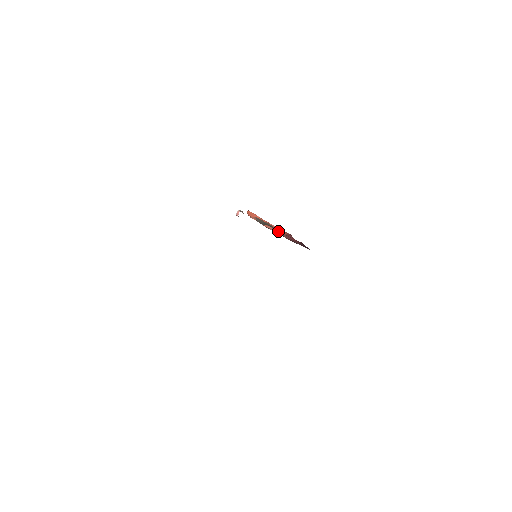
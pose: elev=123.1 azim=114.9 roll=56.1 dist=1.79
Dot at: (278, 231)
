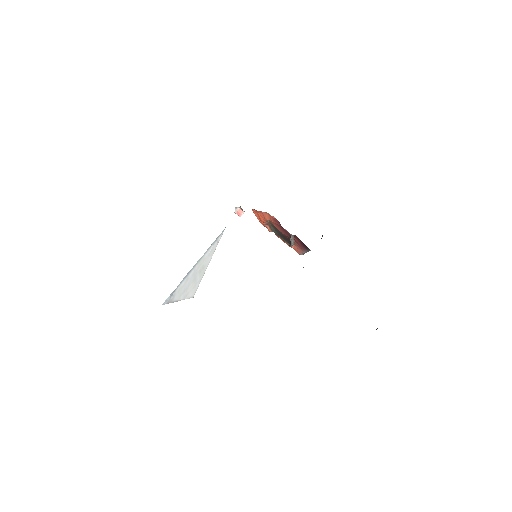
Dot at: (295, 243)
